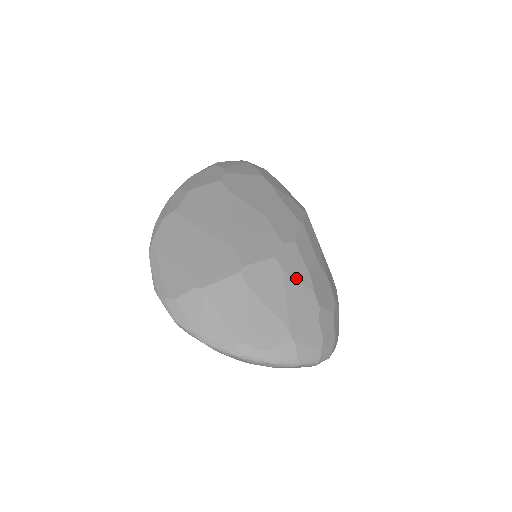
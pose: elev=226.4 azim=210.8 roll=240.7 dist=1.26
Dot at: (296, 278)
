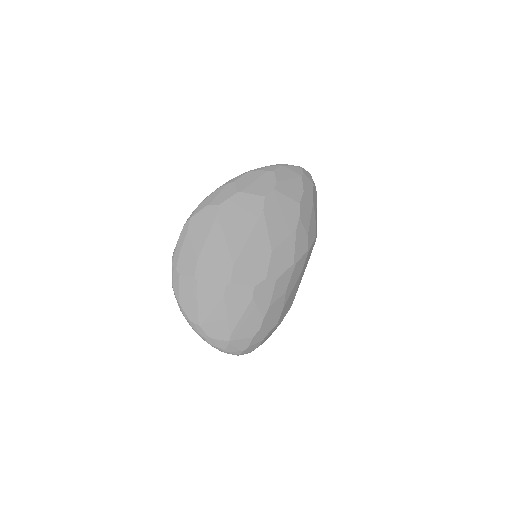
Dot at: (258, 306)
